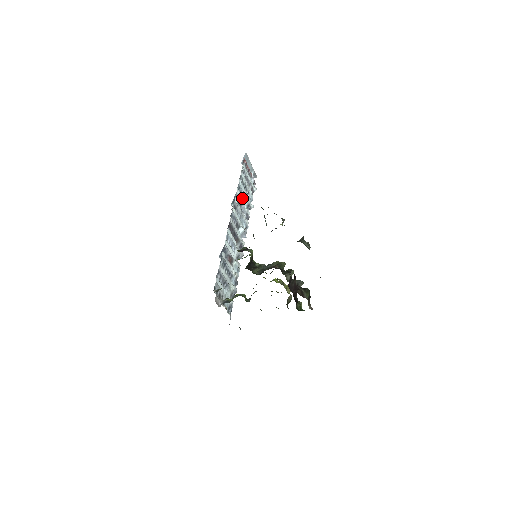
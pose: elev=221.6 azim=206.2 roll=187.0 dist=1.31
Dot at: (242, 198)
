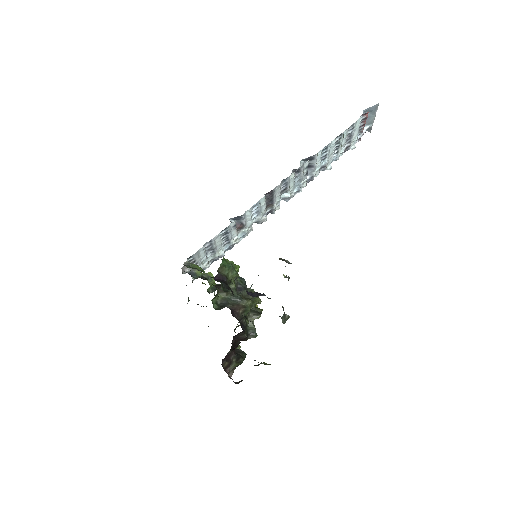
Dot at: (320, 159)
